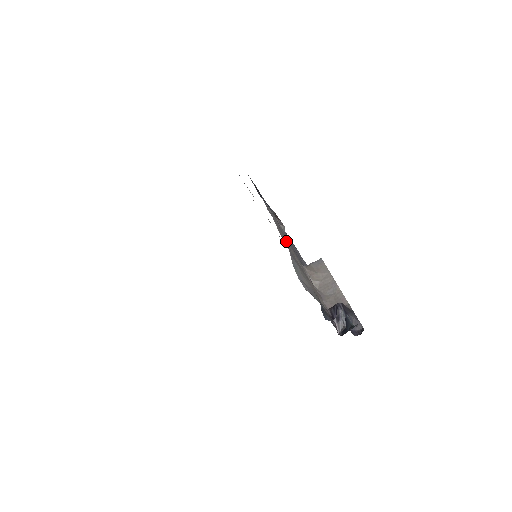
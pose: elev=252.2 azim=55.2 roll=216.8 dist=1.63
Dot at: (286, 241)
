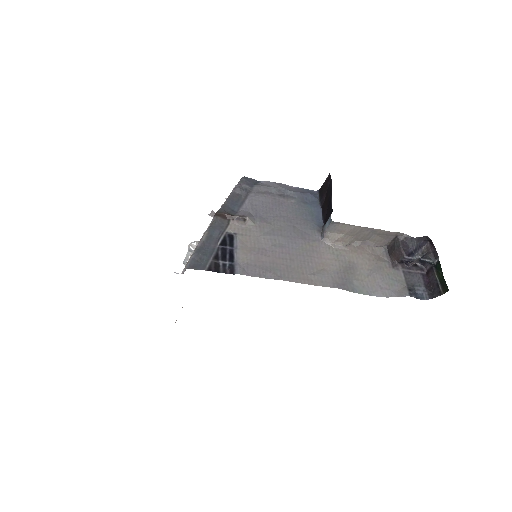
Dot at: (309, 268)
